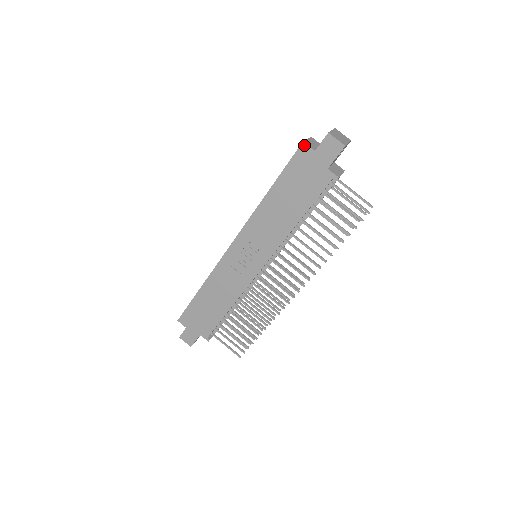
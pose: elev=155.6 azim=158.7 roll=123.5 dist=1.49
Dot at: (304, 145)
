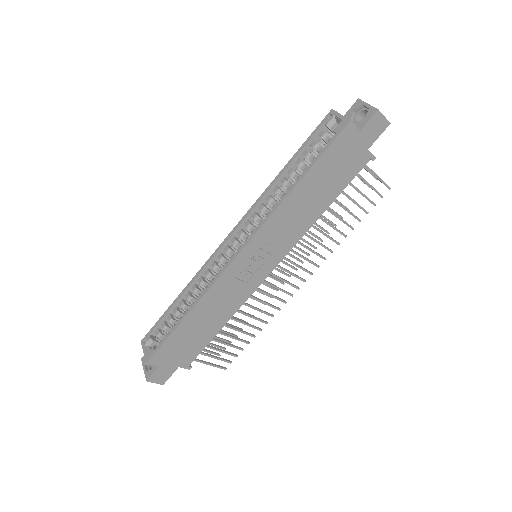
Dot at: (351, 125)
